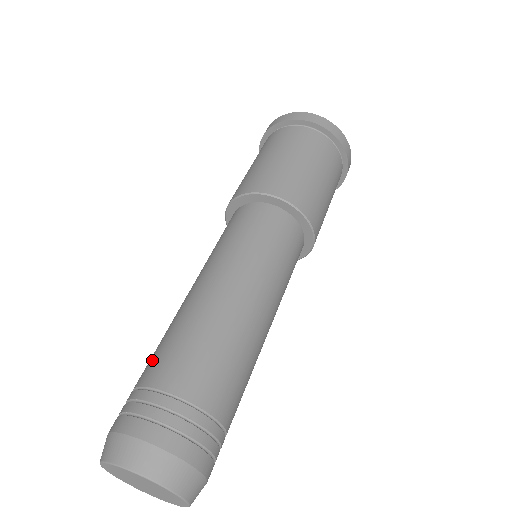
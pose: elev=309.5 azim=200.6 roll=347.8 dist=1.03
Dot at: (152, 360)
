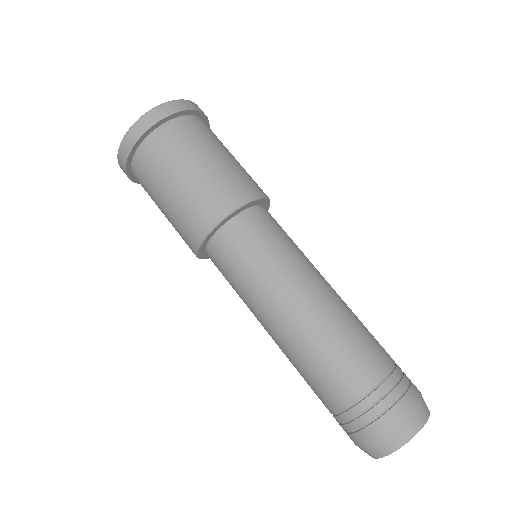
Dot at: (351, 371)
